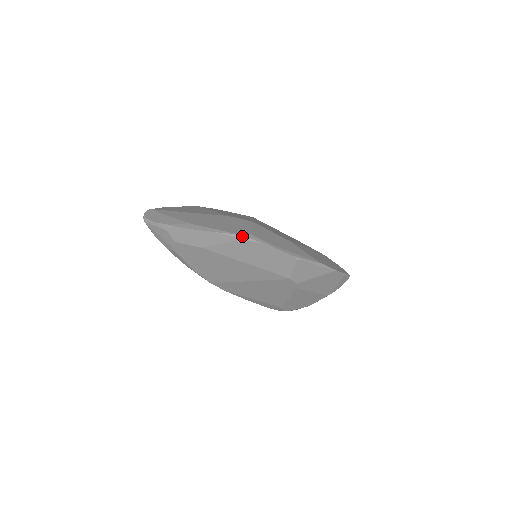
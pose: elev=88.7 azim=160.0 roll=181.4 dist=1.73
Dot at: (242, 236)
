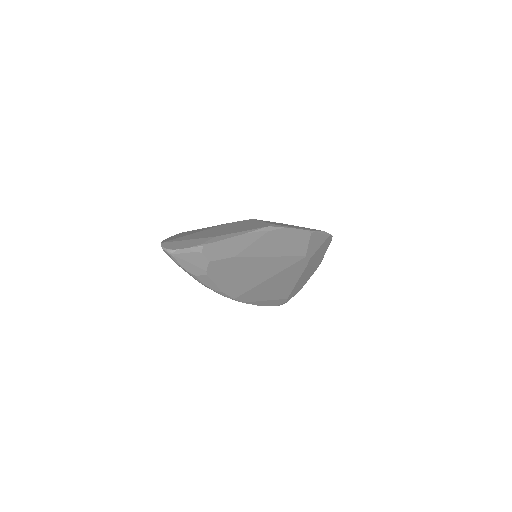
Dot at: (268, 227)
